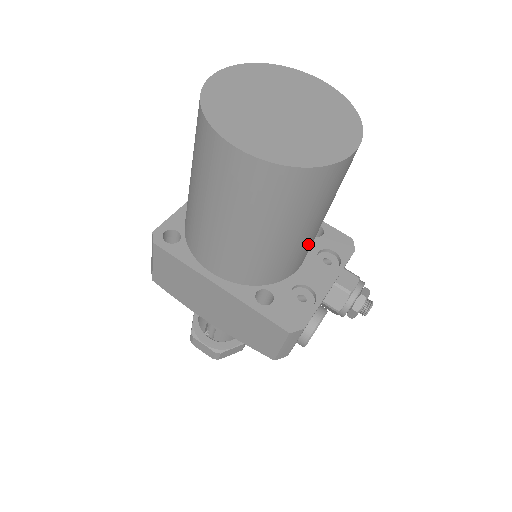
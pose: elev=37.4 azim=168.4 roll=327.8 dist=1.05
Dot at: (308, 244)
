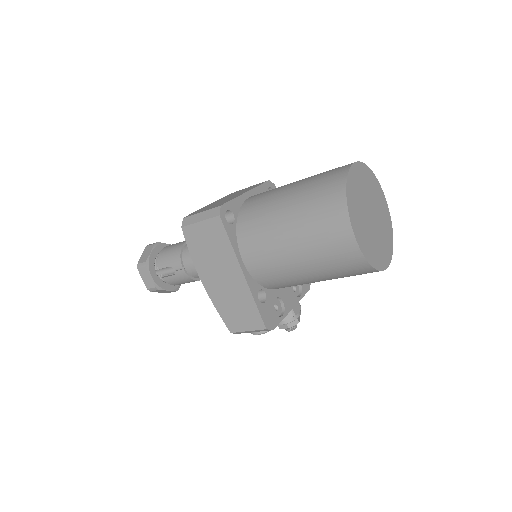
Dot at: occluded
